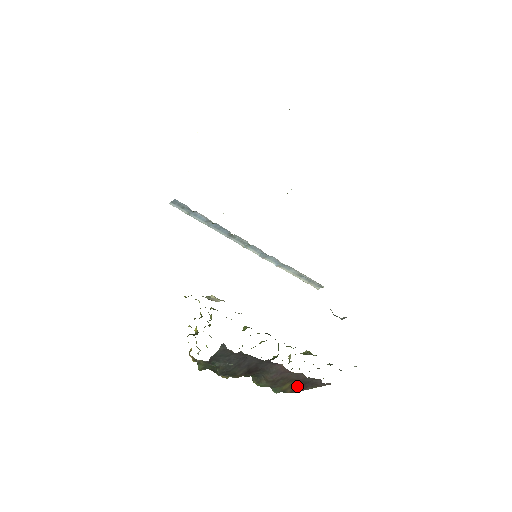
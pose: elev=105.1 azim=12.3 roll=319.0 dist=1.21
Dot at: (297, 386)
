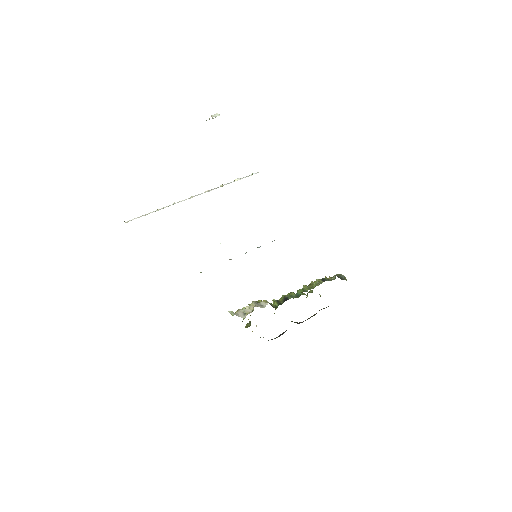
Dot at: occluded
